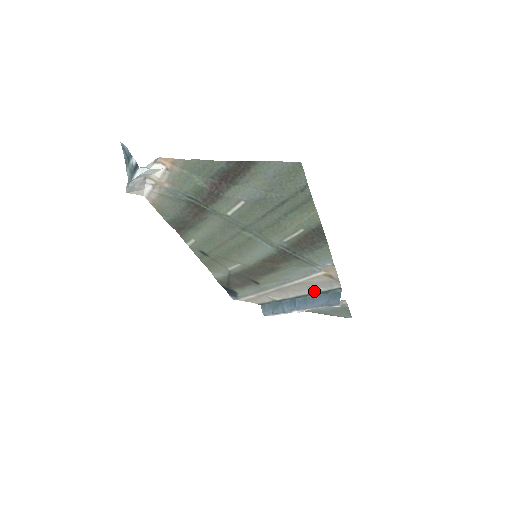
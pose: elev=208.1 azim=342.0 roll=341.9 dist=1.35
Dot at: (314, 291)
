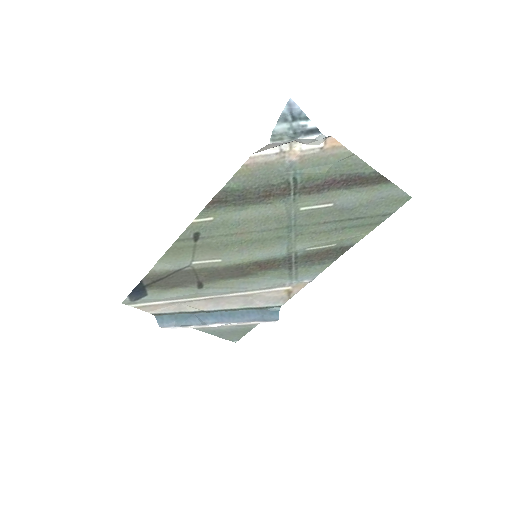
Dot at: (249, 306)
